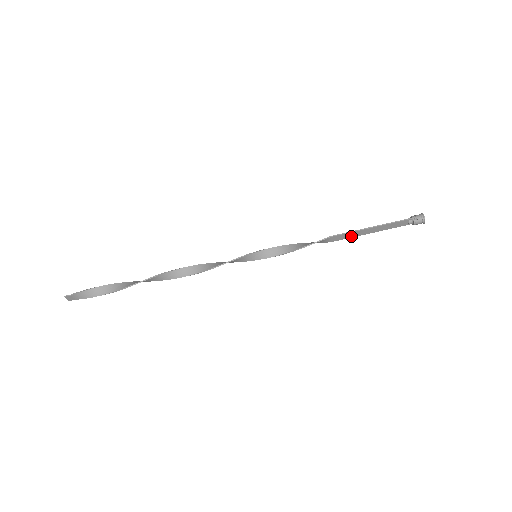
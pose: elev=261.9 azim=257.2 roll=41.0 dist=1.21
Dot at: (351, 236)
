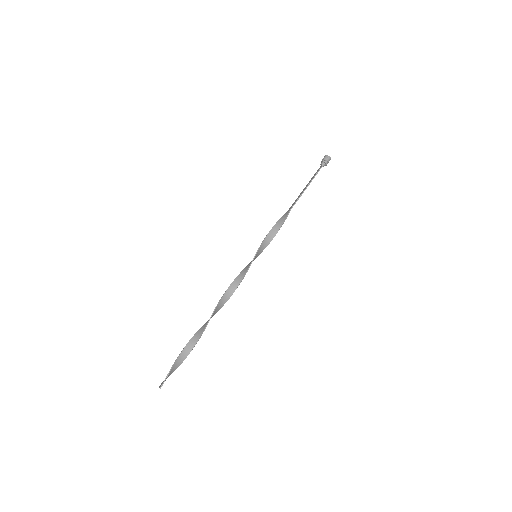
Dot at: occluded
